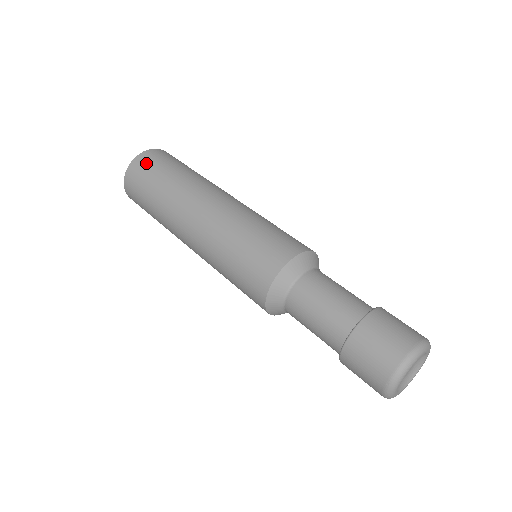
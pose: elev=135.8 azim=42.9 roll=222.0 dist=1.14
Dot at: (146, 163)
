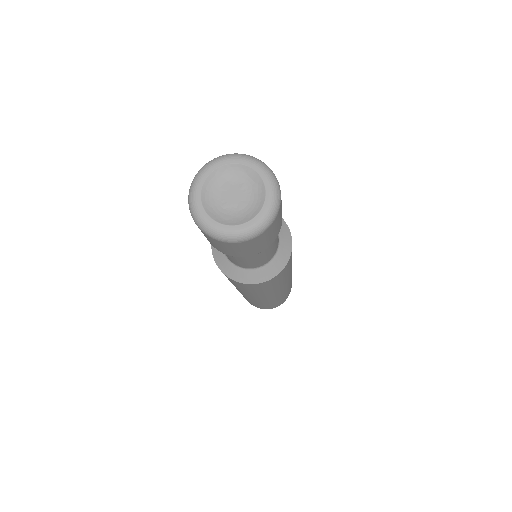
Dot at: occluded
